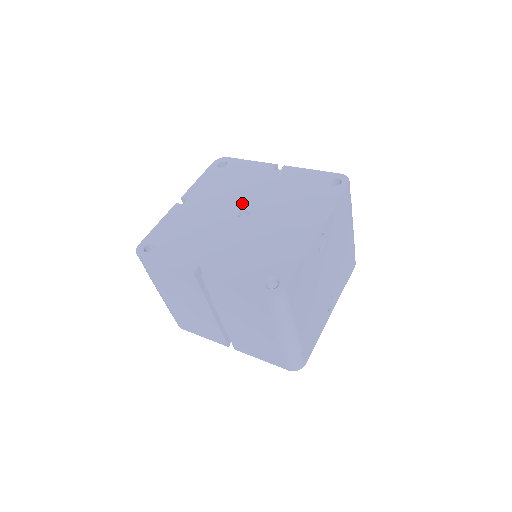
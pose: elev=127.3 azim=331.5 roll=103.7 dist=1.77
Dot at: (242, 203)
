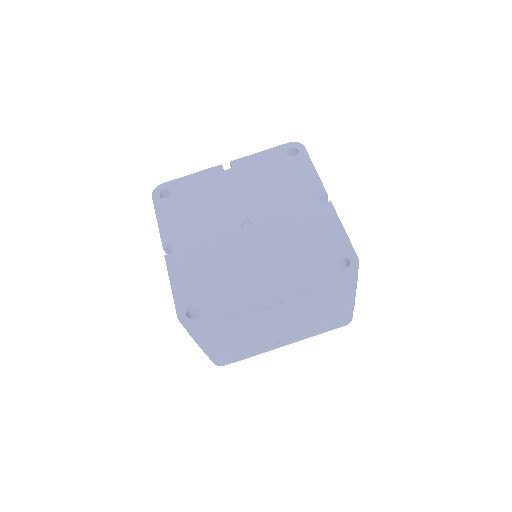
Dot at: (258, 212)
